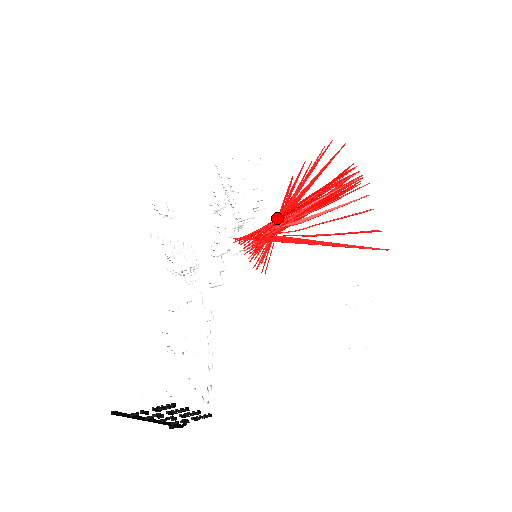
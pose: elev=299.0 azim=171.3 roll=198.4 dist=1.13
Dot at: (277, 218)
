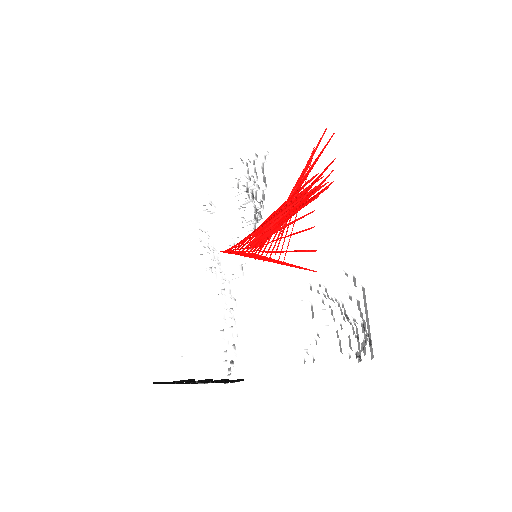
Dot at: (254, 230)
